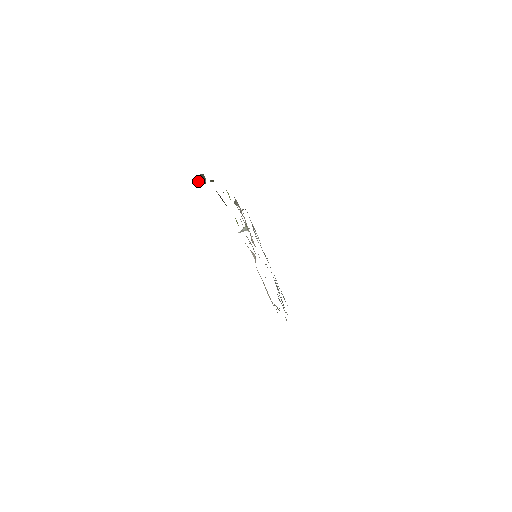
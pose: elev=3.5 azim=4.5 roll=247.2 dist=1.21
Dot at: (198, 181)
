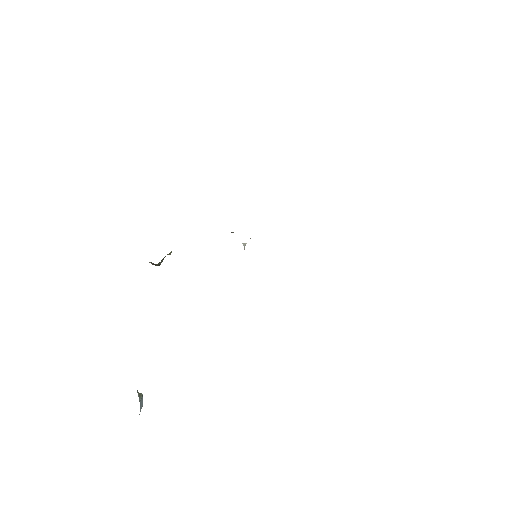
Dot at: (155, 265)
